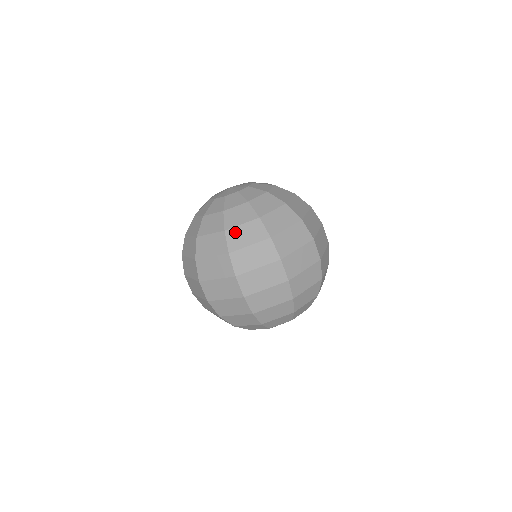
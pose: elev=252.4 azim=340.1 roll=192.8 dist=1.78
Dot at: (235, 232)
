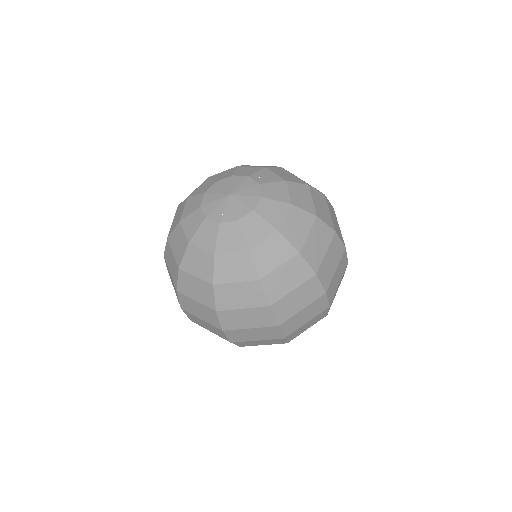
Dot at: (273, 278)
